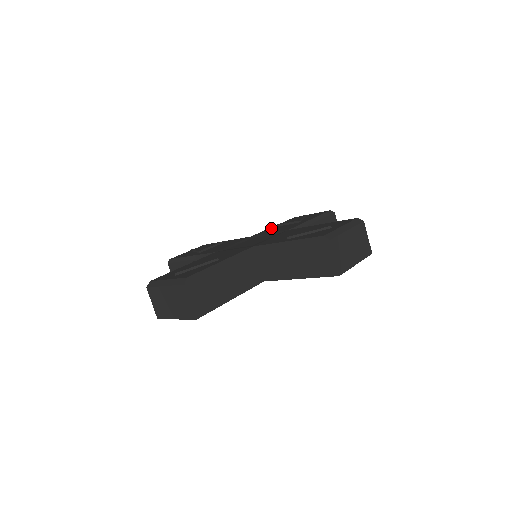
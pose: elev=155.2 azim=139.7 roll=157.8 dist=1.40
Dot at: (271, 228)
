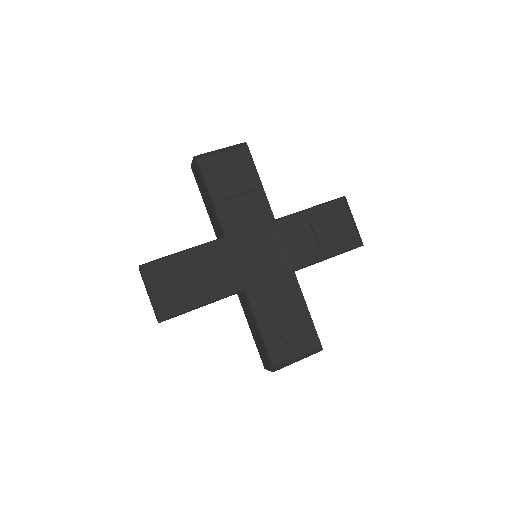
Dot at: (303, 218)
